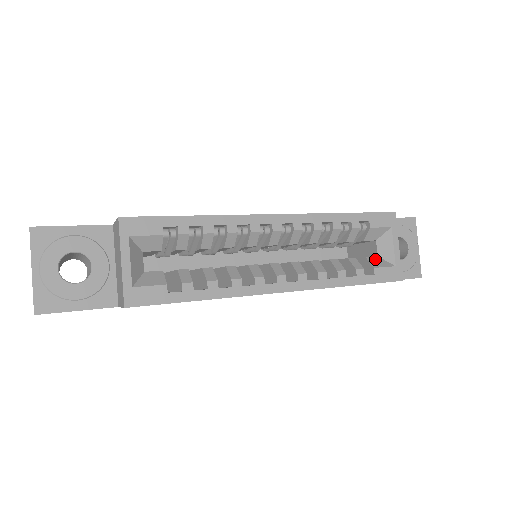
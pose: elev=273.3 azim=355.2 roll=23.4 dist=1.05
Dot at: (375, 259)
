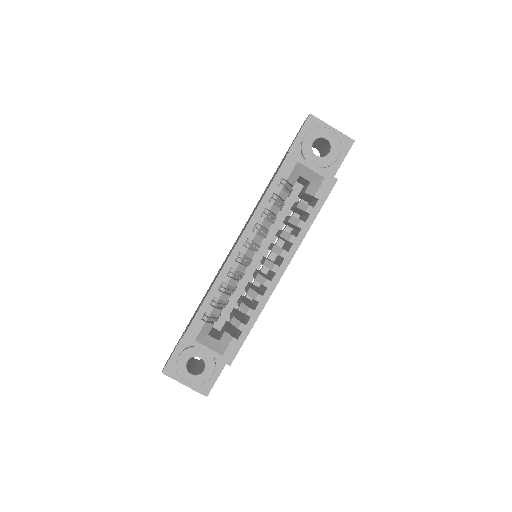
Dot at: (310, 187)
